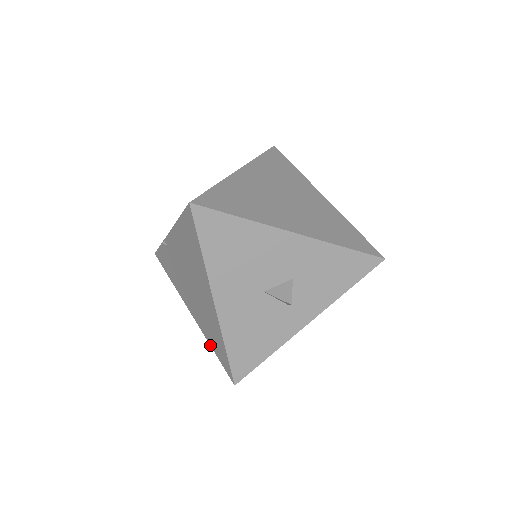
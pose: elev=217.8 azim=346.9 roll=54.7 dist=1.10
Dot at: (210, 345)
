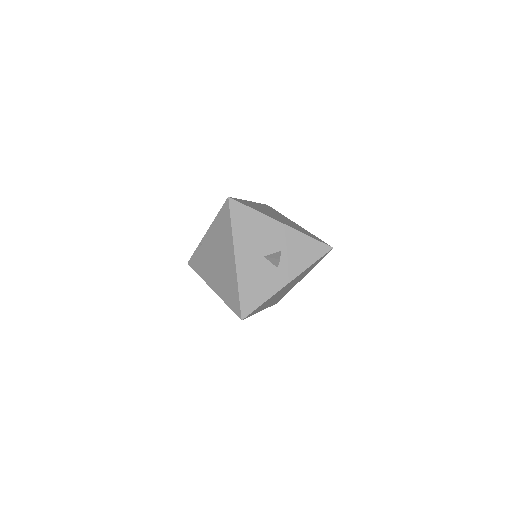
Dot at: (225, 303)
